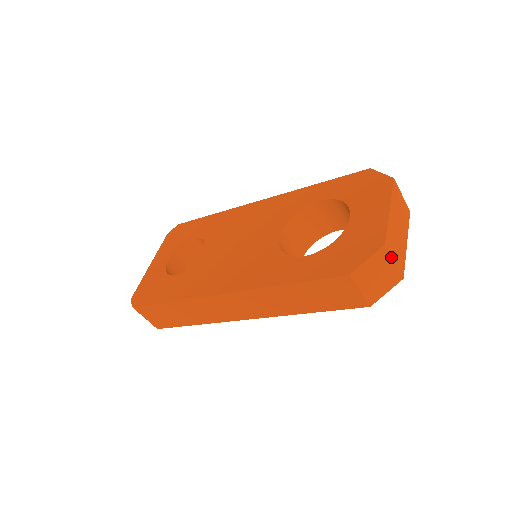
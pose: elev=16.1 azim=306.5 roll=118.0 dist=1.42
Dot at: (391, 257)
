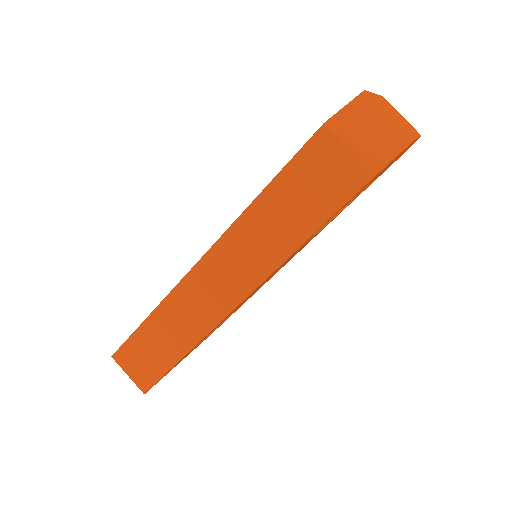
Dot at: (381, 108)
